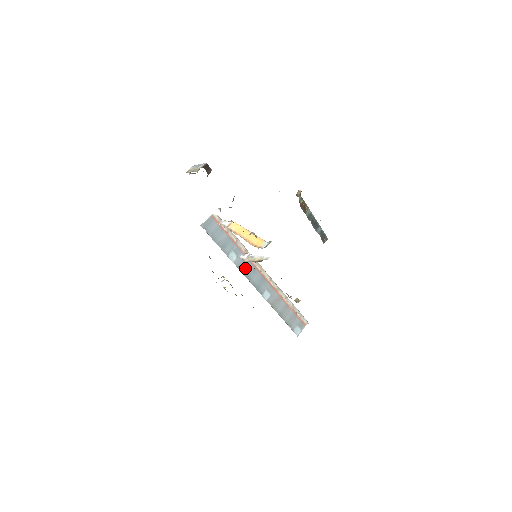
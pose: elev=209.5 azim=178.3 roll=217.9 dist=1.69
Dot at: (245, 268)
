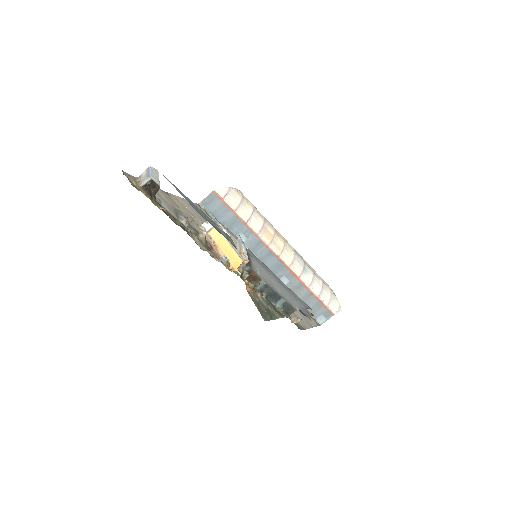
Dot at: (257, 252)
